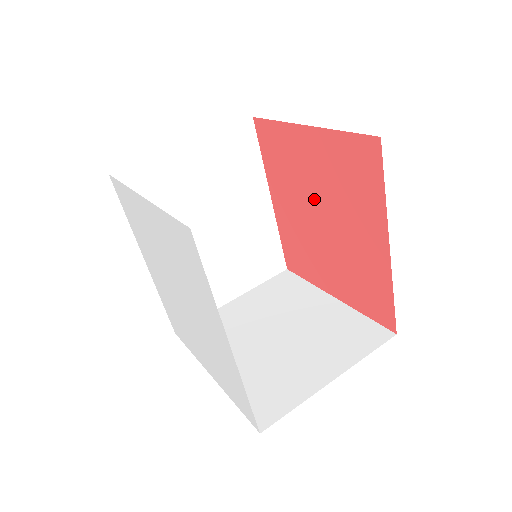
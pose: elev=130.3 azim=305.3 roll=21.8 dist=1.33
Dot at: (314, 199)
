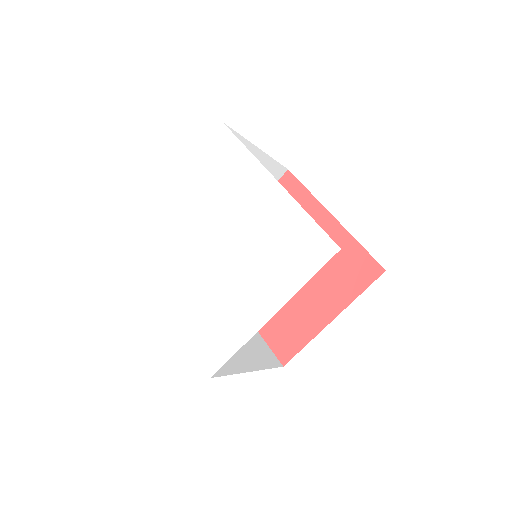
Dot at: occluded
